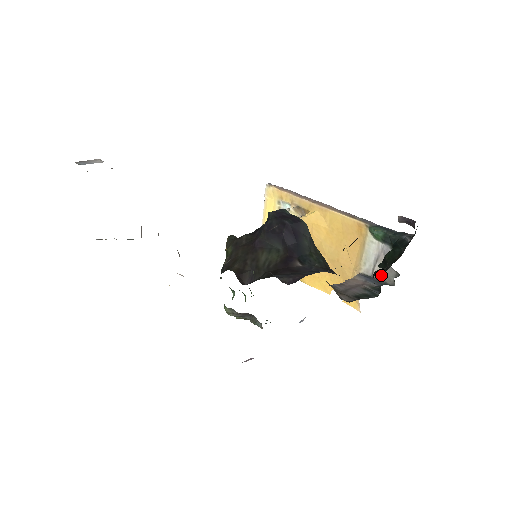
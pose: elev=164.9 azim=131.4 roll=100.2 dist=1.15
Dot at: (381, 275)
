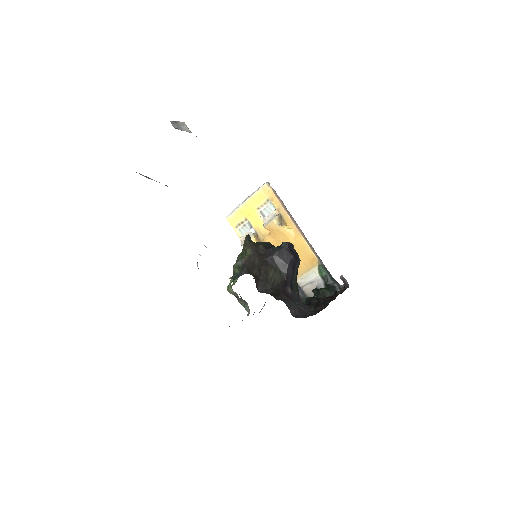
Dot at: (307, 291)
